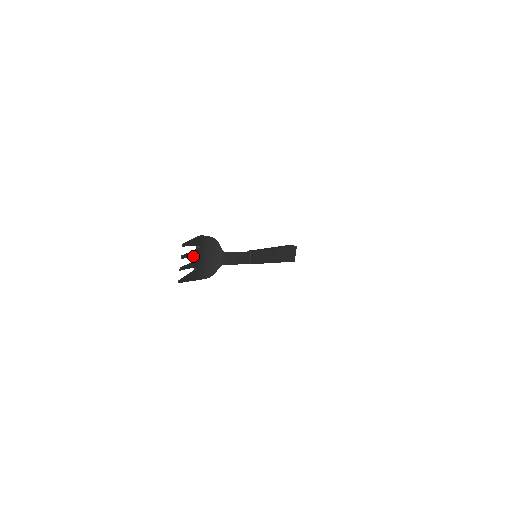
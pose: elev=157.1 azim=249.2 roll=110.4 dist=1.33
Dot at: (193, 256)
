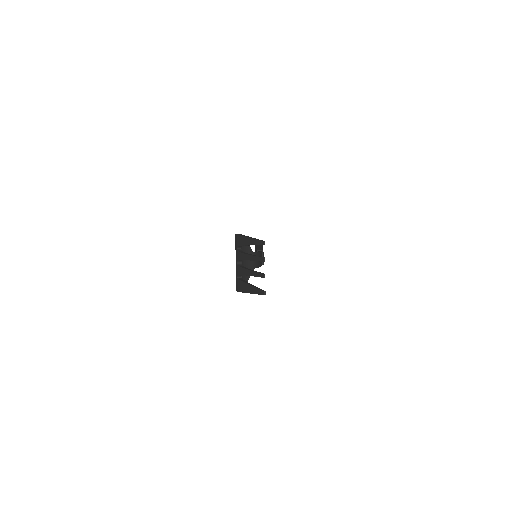
Dot at: occluded
